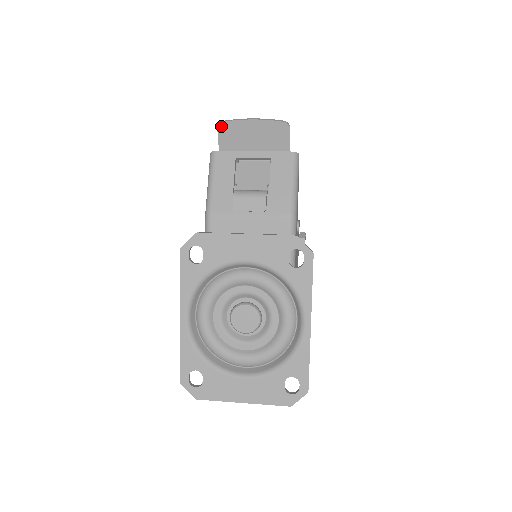
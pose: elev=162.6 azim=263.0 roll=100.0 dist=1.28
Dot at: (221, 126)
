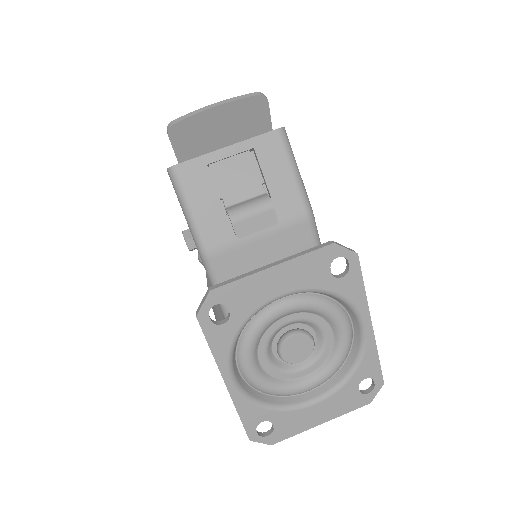
Dot at: (172, 130)
